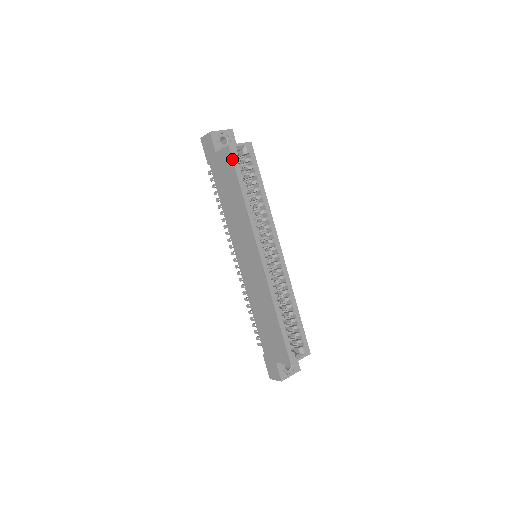
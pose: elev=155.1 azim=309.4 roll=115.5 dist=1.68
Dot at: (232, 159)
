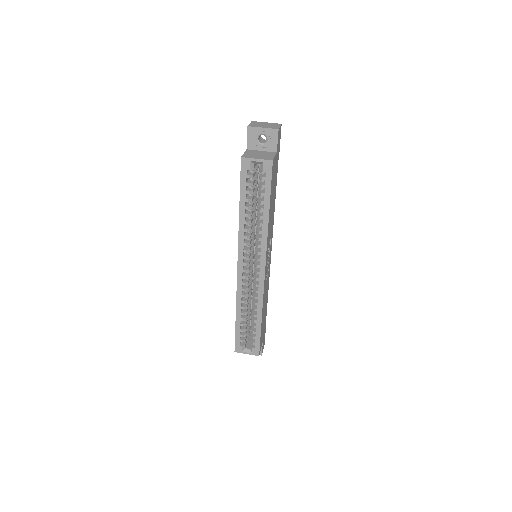
Dot at: (240, 172)
